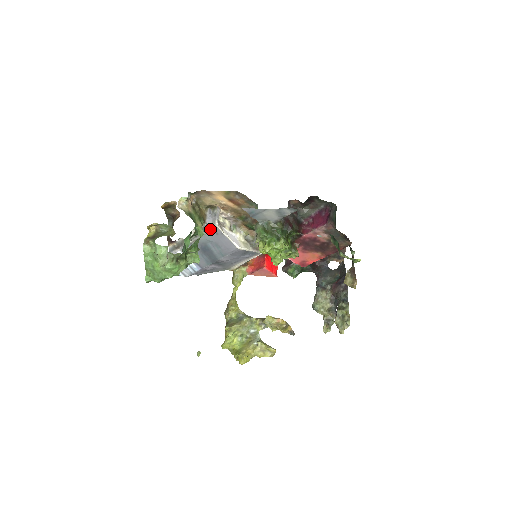
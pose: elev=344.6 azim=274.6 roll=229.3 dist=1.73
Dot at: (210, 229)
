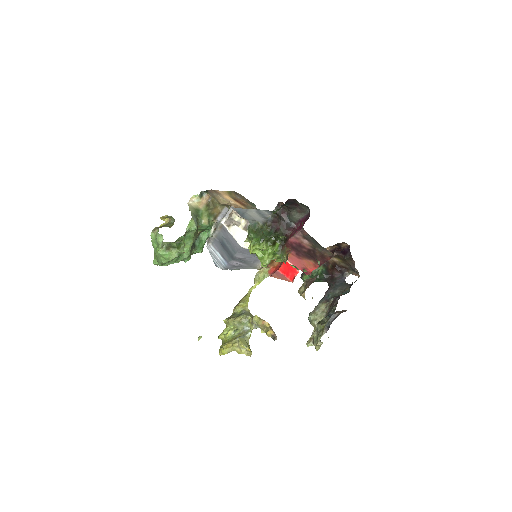
Dot at: (219, 226)
